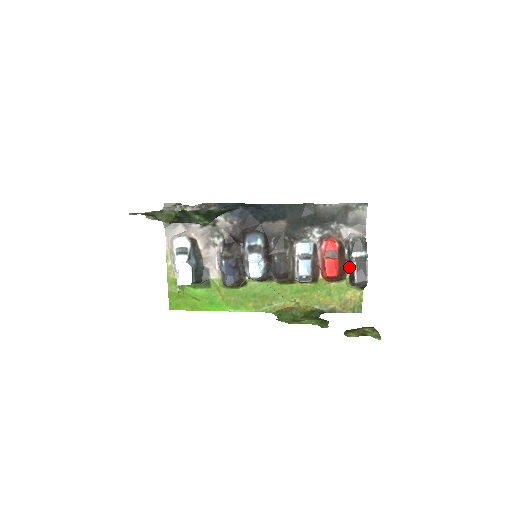
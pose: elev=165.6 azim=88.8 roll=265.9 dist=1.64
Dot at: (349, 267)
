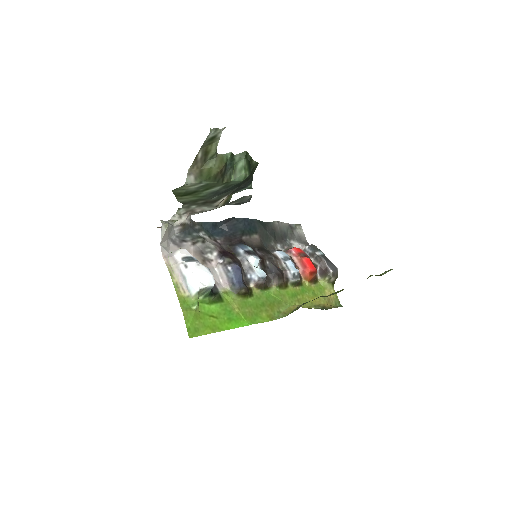
Dot at: (319, 263)
